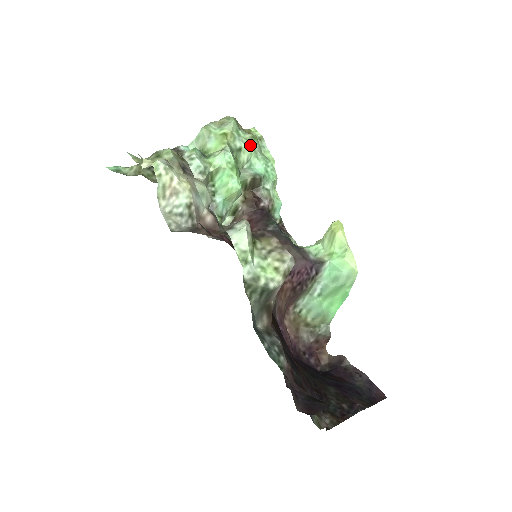
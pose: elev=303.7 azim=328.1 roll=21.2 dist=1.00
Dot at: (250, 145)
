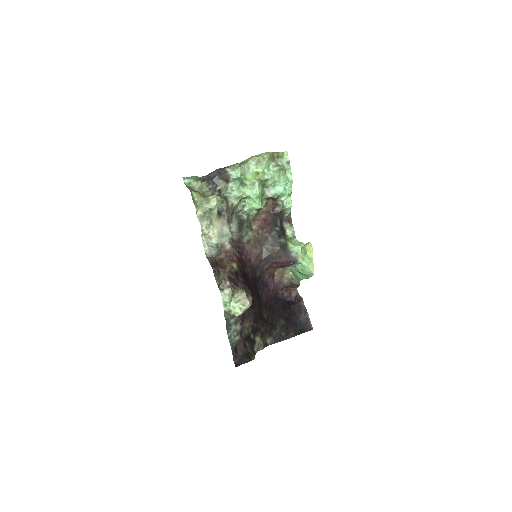
Dot at: (276, 175)
